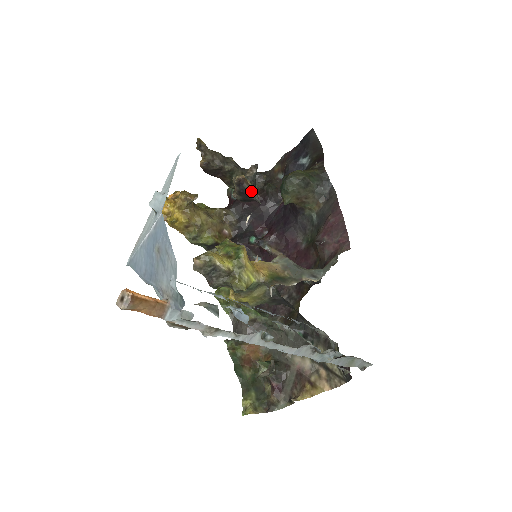
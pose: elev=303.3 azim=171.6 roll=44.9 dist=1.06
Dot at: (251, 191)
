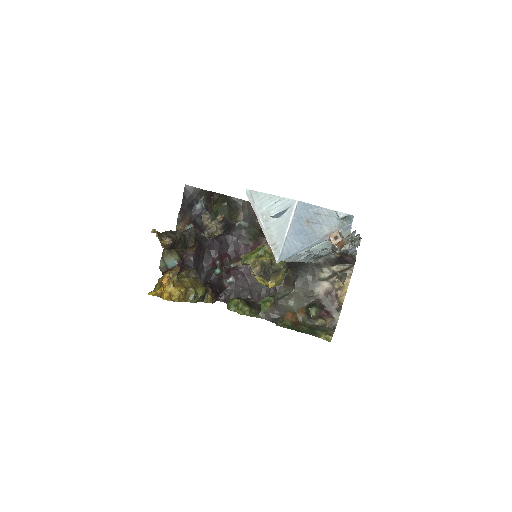
Dot at: (229, 220)
